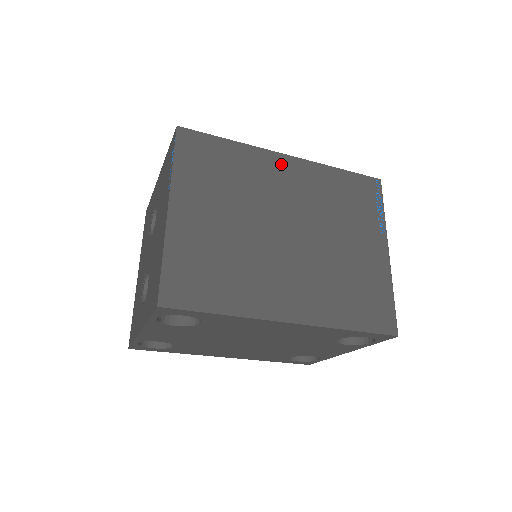
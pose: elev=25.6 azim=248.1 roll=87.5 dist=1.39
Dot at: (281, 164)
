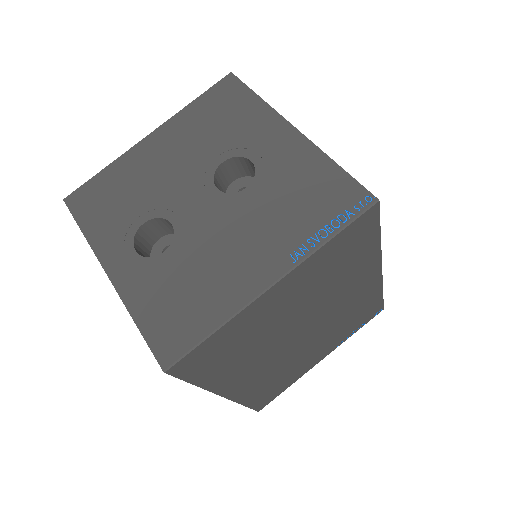
Dot at: (370, 275)
